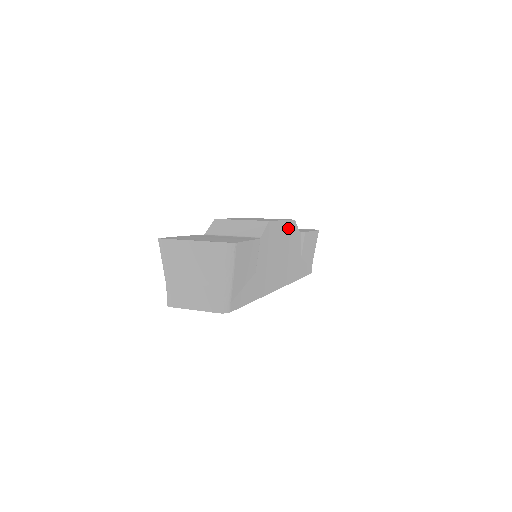
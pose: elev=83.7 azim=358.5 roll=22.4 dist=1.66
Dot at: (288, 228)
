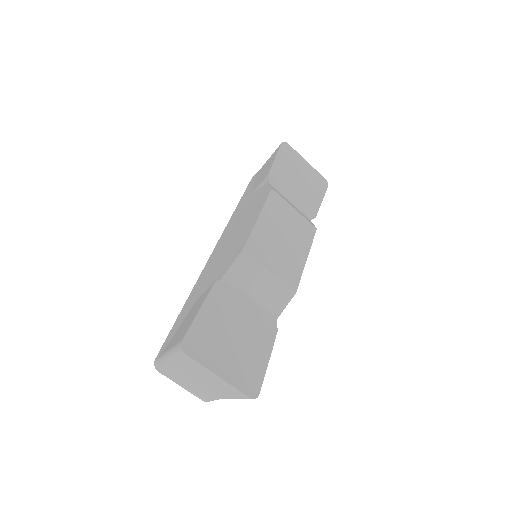
Dot at: occluded
